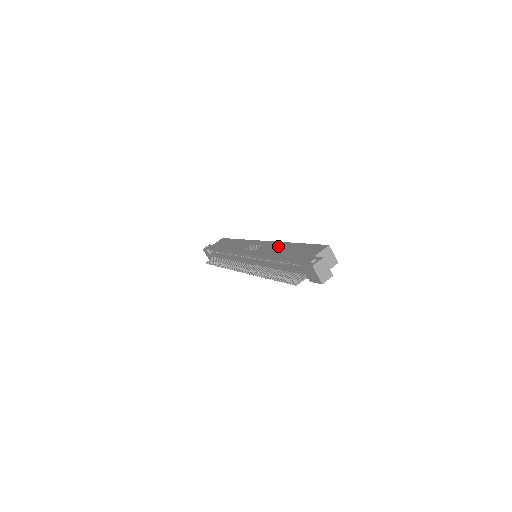
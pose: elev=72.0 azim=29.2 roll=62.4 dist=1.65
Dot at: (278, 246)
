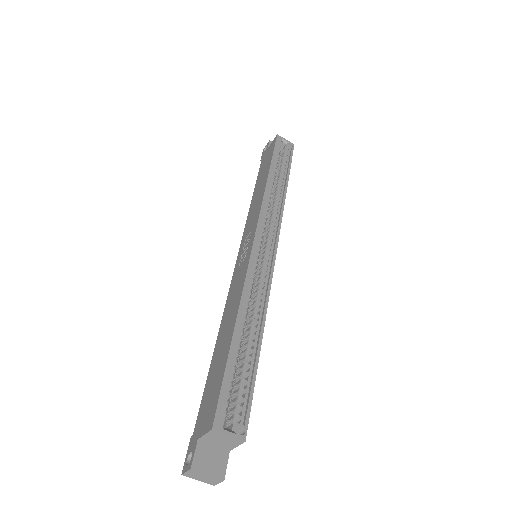
Dot at: (234, 302)
